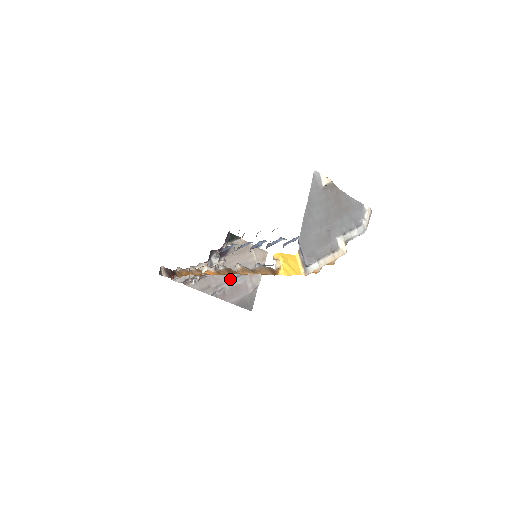
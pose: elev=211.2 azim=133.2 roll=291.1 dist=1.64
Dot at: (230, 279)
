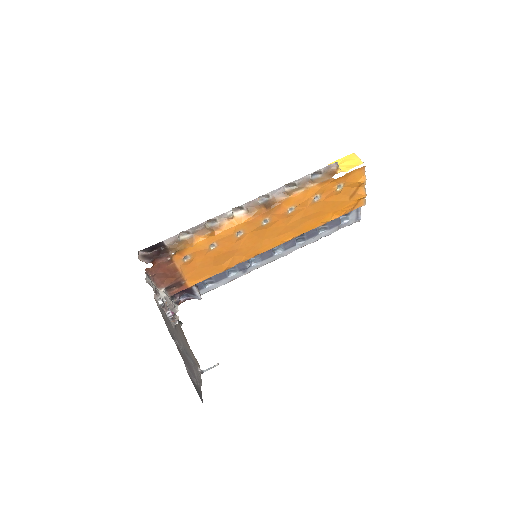
Dot at: (182, 345)
